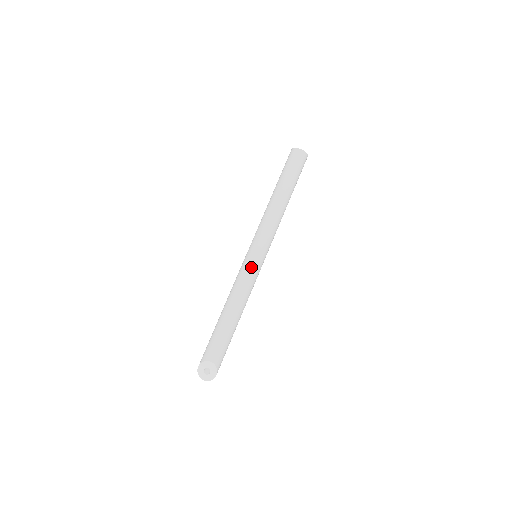
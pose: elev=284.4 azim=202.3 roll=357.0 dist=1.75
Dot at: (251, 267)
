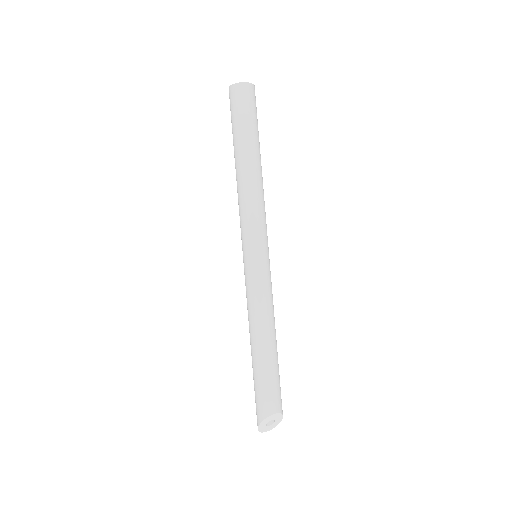
Dot at: (264, 276)
